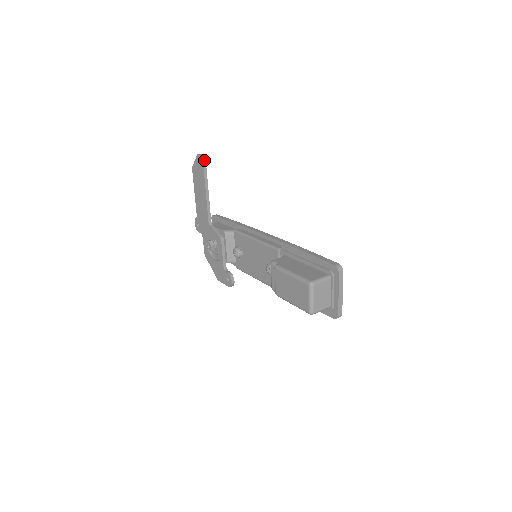
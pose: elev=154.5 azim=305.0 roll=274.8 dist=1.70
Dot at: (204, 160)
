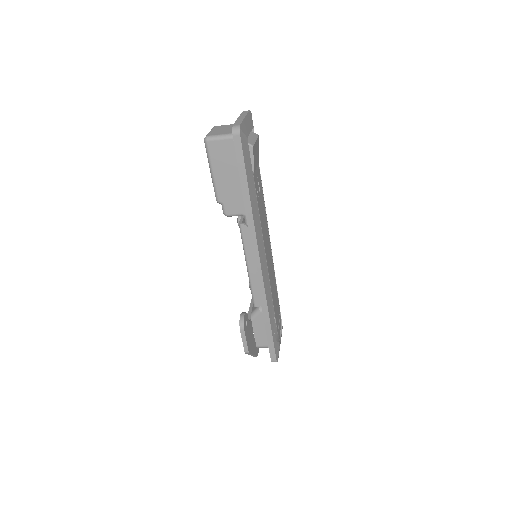
Dot at: occluded
